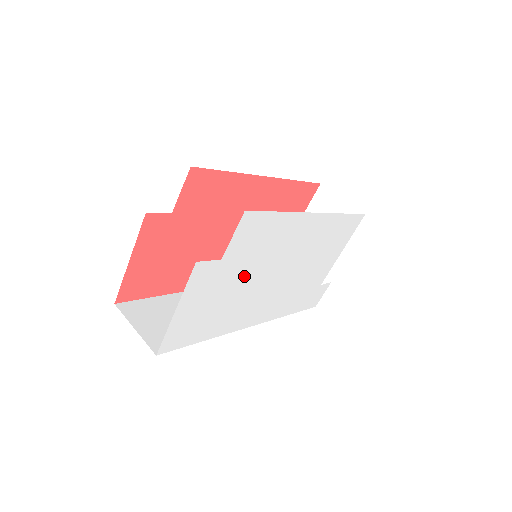
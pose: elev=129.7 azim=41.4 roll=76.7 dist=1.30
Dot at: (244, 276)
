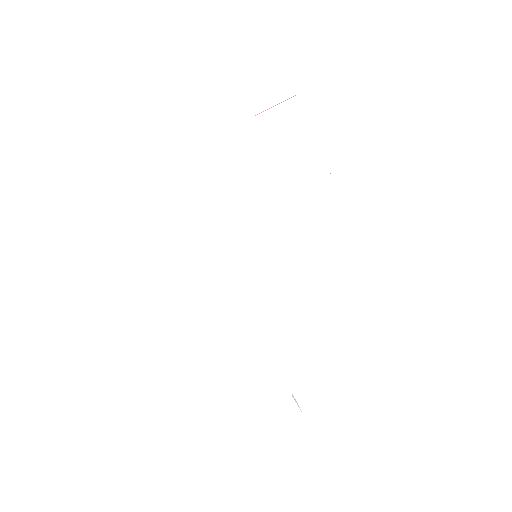
Dot at: (239, 192)
